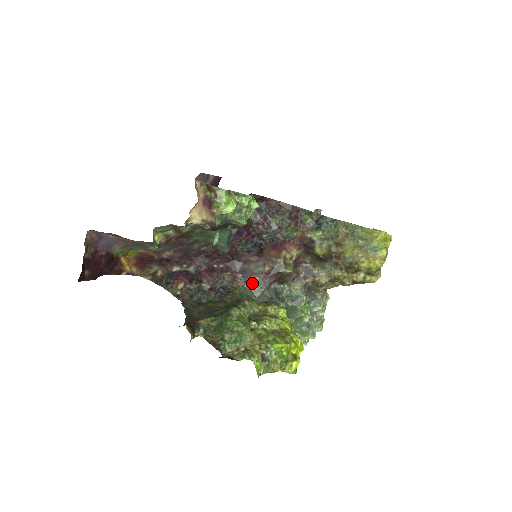
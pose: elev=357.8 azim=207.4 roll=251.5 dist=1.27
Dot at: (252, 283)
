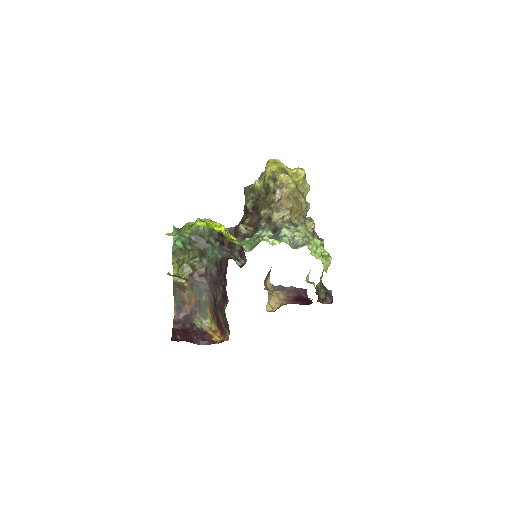
Dot at: (231, 253)
